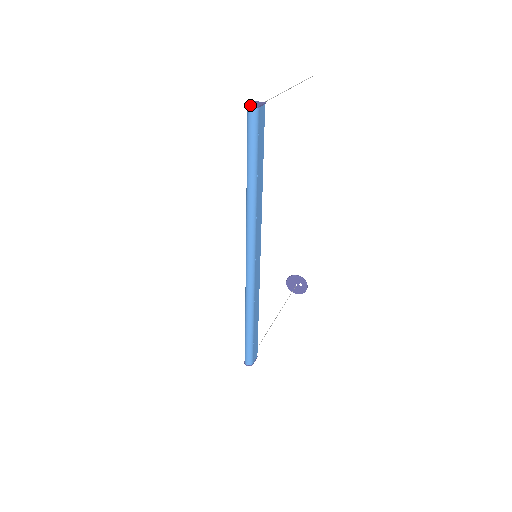
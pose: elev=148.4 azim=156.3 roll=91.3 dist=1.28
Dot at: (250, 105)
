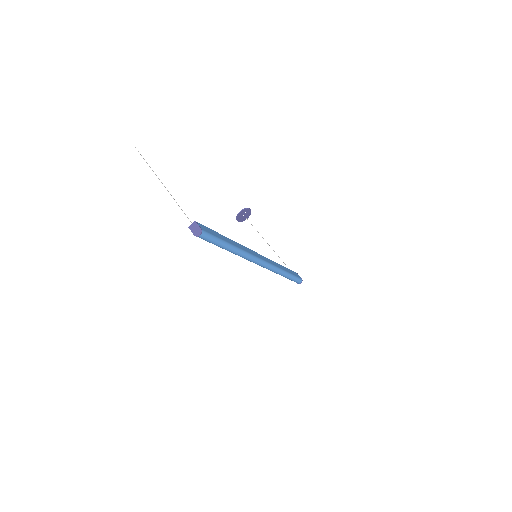
Dot at: (197, 235)
